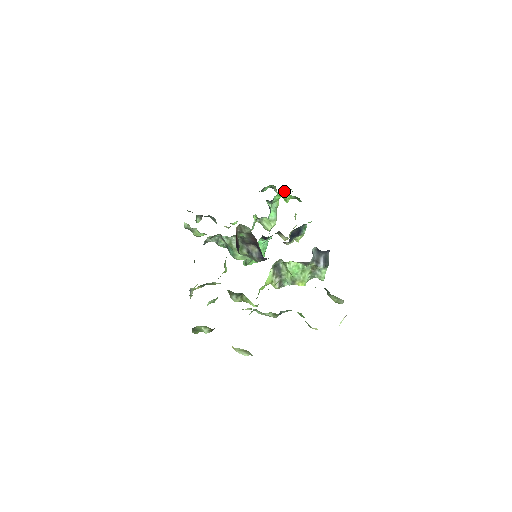
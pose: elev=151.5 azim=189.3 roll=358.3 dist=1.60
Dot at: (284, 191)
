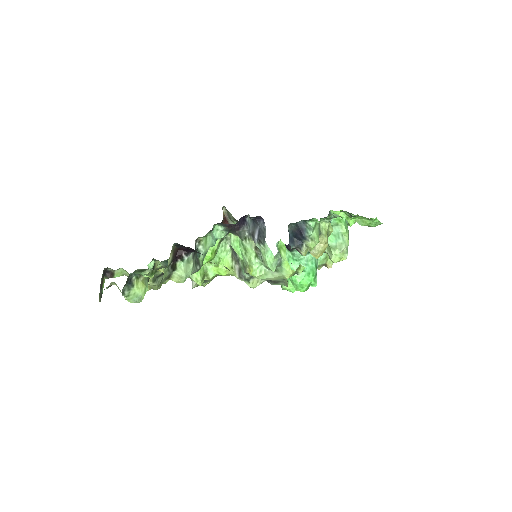
Dot at: (362, 219)
